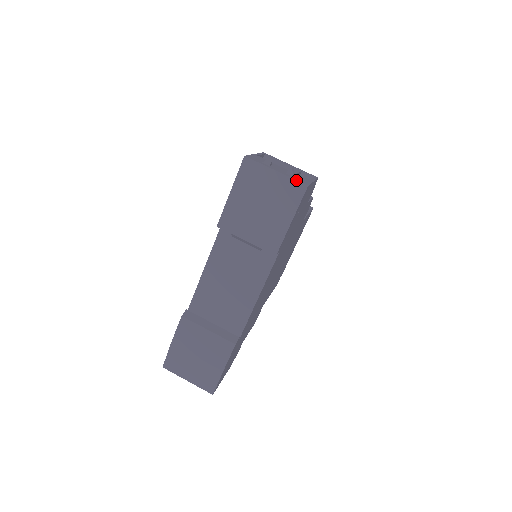
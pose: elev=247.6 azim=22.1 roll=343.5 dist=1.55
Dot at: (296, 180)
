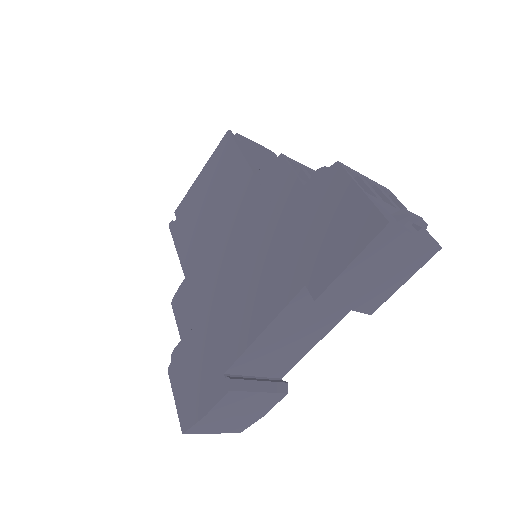
Dot at: (433, 244)
